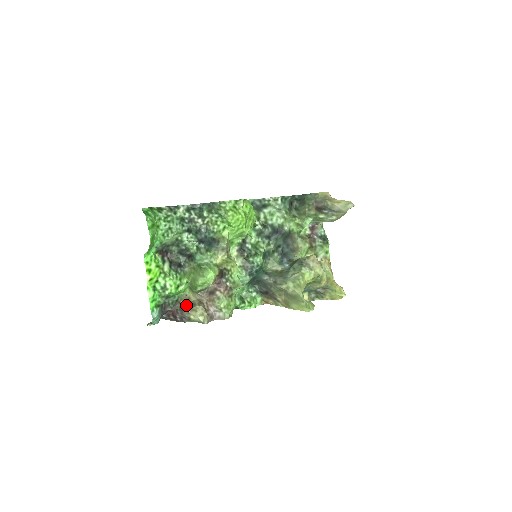
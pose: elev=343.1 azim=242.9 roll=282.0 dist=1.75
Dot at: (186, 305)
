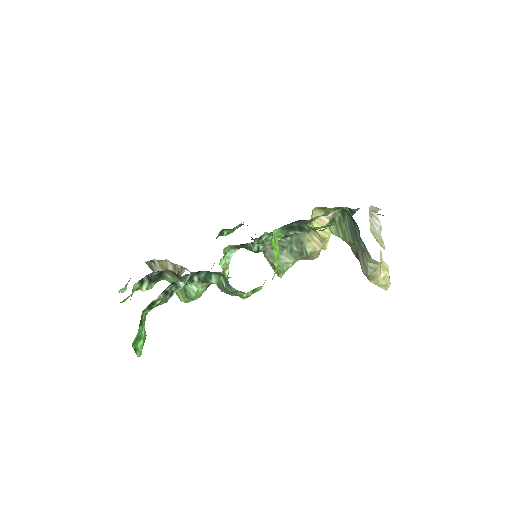
Dot at: (158, 267)
